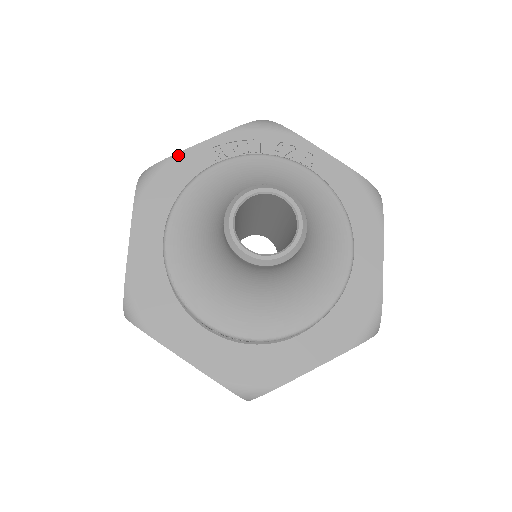
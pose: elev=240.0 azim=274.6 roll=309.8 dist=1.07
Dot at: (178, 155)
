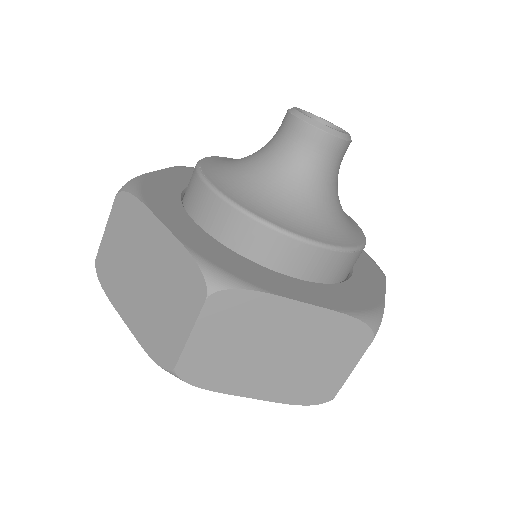
Dot at: occluded
